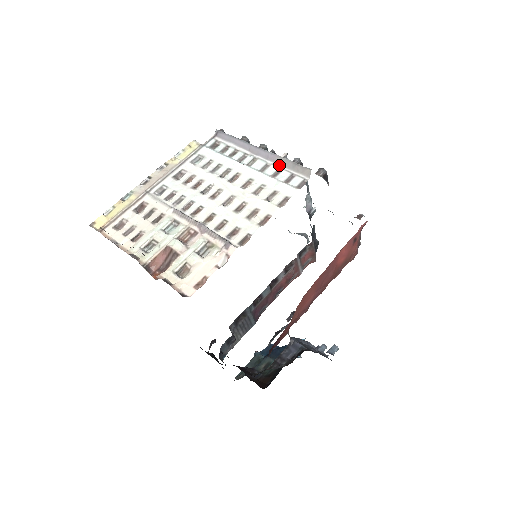
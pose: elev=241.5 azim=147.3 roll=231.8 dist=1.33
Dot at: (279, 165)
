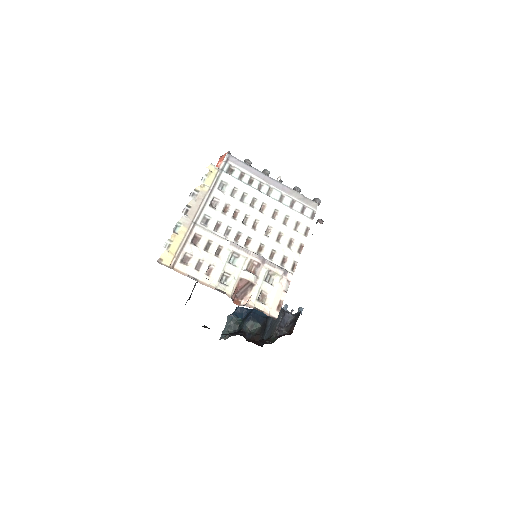
Dot at: (292, 196)
